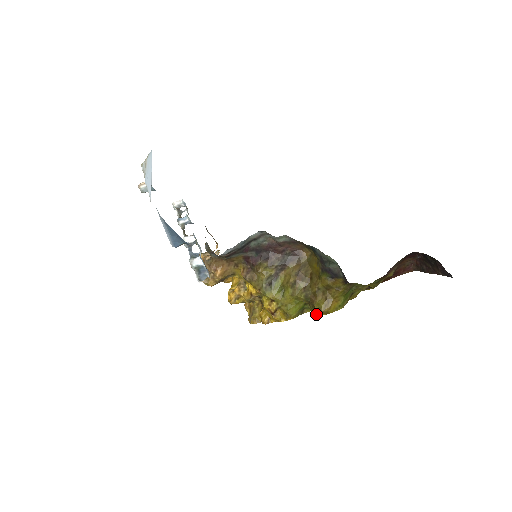
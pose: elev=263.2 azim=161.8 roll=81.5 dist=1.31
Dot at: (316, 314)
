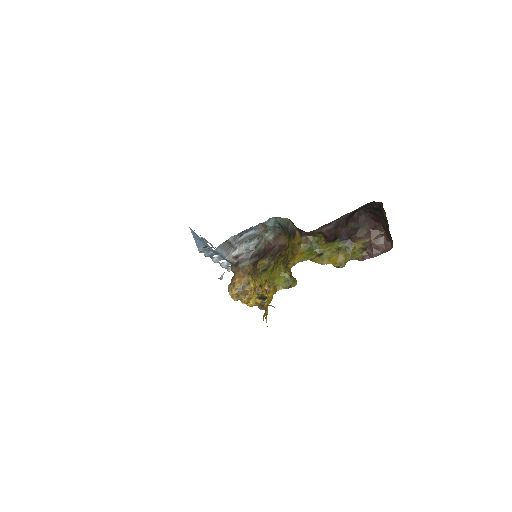
Dot at: (291, 273)
